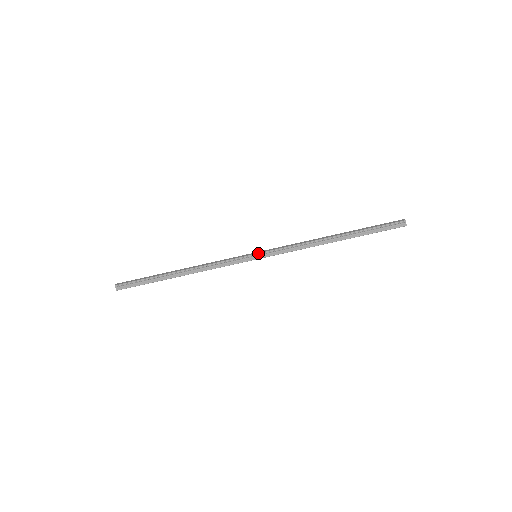
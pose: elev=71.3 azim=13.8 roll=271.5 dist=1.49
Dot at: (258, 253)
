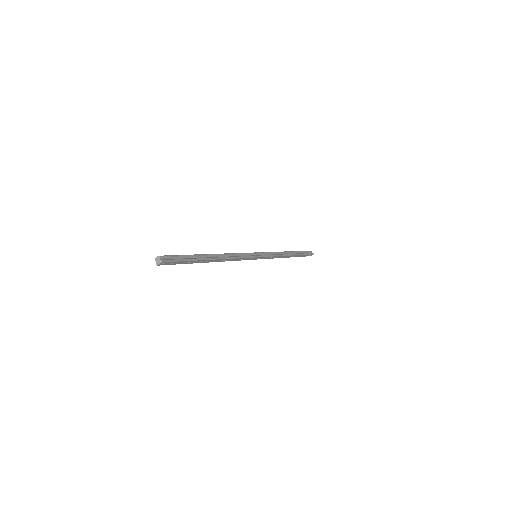
Dot at: (258, 252)
